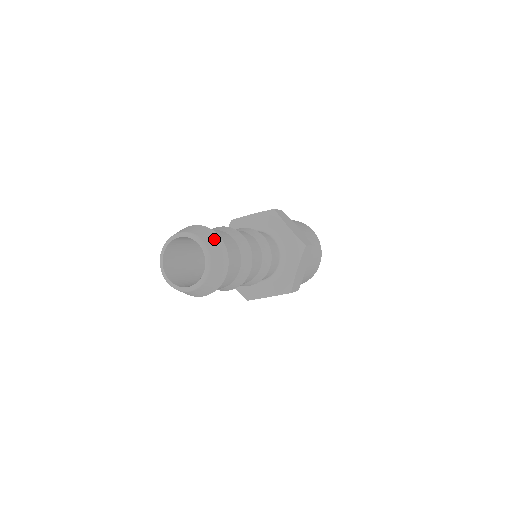
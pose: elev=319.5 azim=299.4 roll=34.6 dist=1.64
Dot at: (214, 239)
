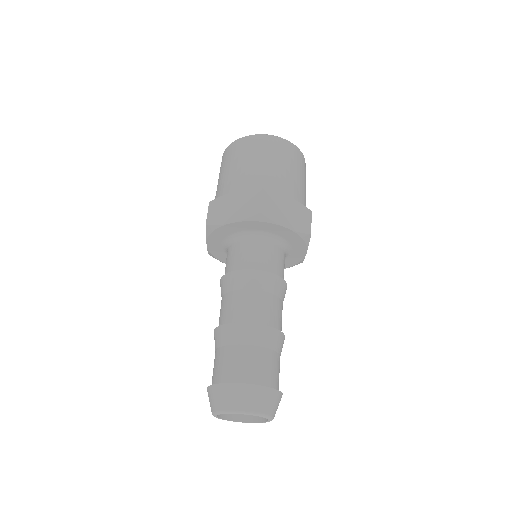
Dot at: (264, 397)
